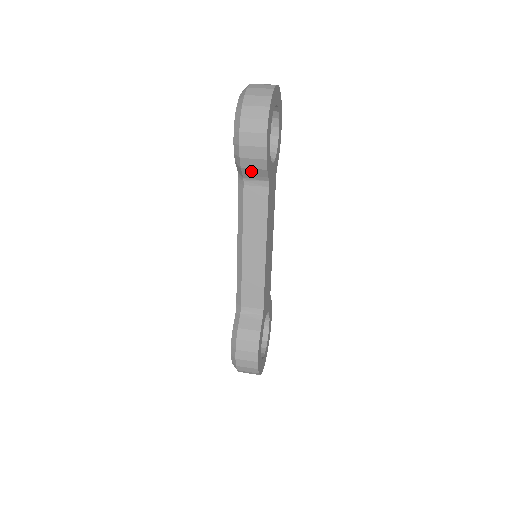
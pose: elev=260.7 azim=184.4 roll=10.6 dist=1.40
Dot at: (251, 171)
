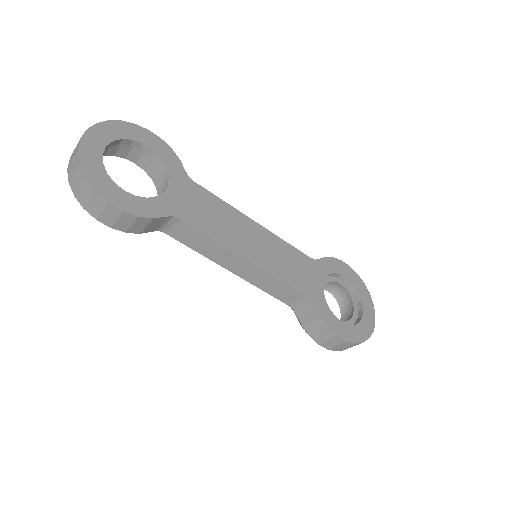
Dot at: (149, 227)
